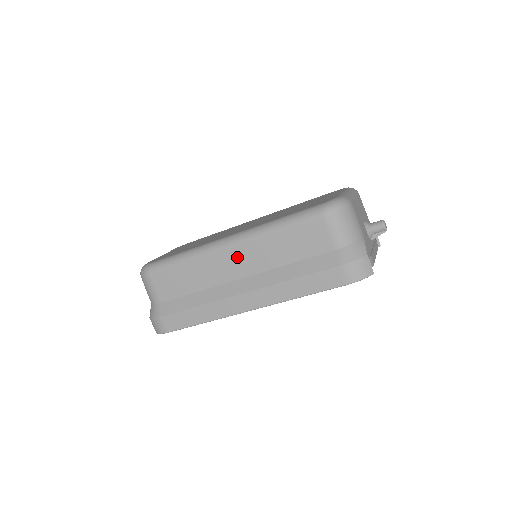
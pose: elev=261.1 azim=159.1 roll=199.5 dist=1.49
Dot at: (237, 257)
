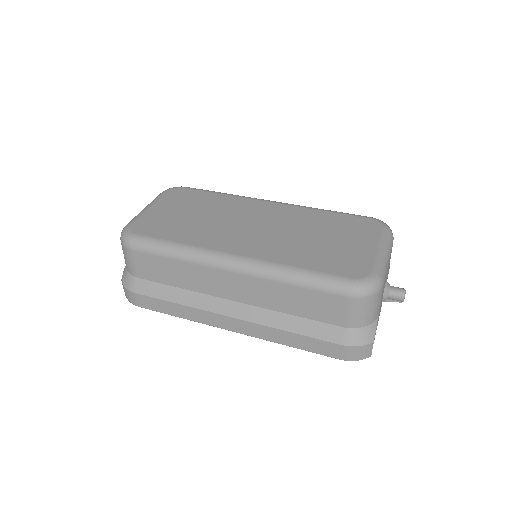
Dot at: (237, 283)
